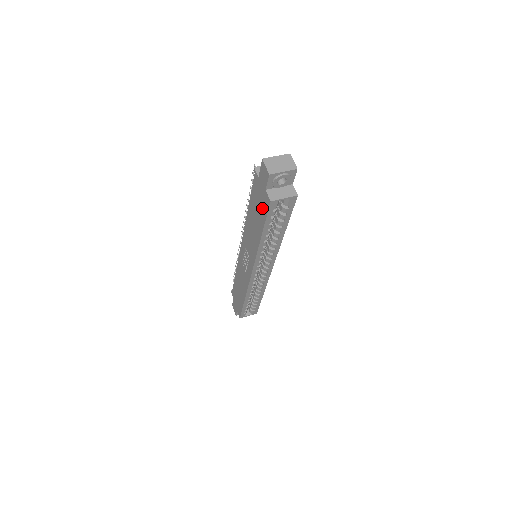
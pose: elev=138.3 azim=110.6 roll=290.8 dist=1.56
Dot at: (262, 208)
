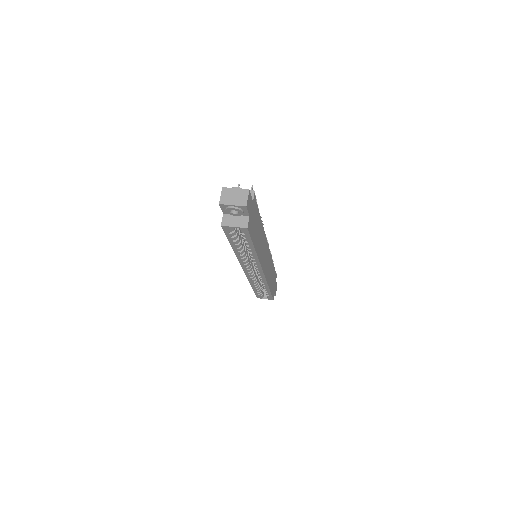
Dot at: occluded
